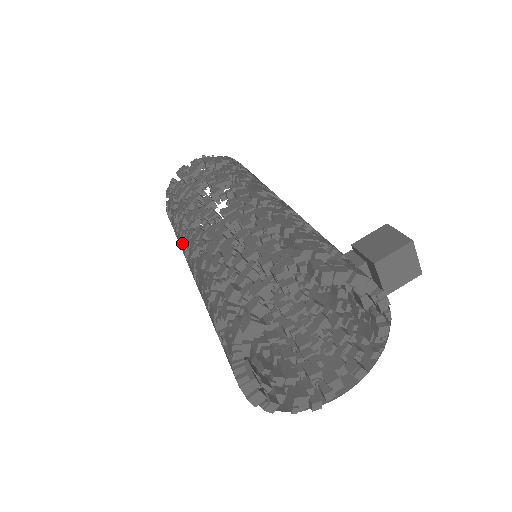
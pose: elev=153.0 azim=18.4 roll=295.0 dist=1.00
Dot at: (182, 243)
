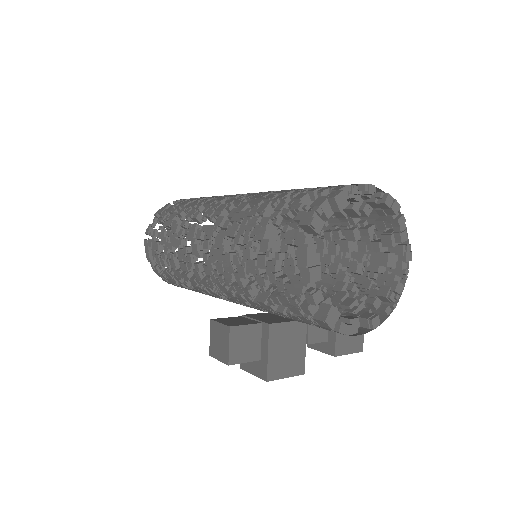
Dot at: occluded
